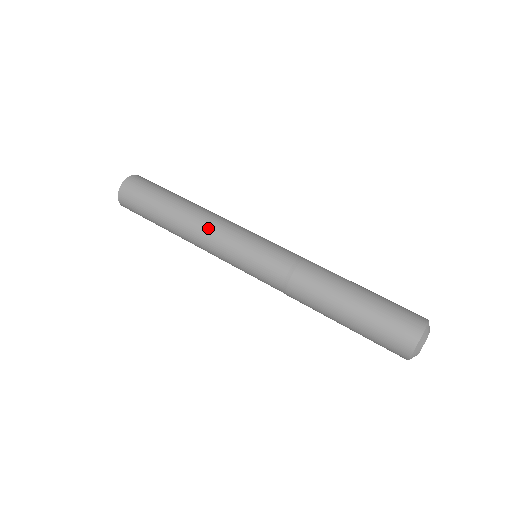
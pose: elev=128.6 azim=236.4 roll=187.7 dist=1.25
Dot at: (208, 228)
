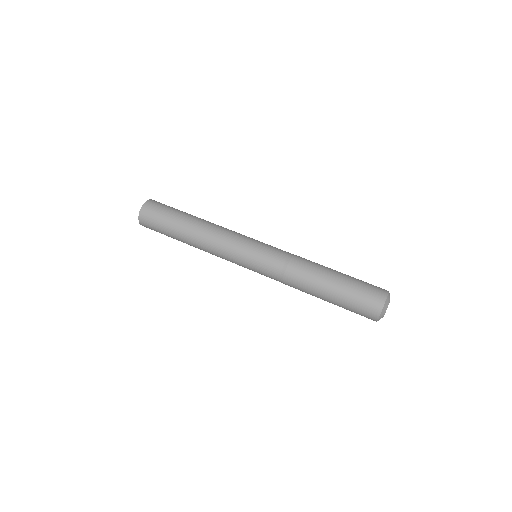
Dot at: (215, 244)
